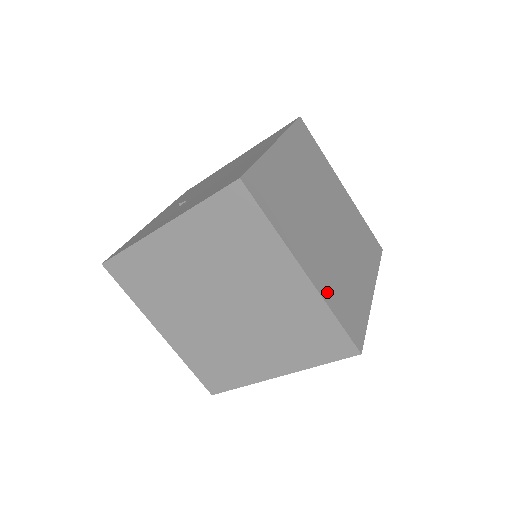
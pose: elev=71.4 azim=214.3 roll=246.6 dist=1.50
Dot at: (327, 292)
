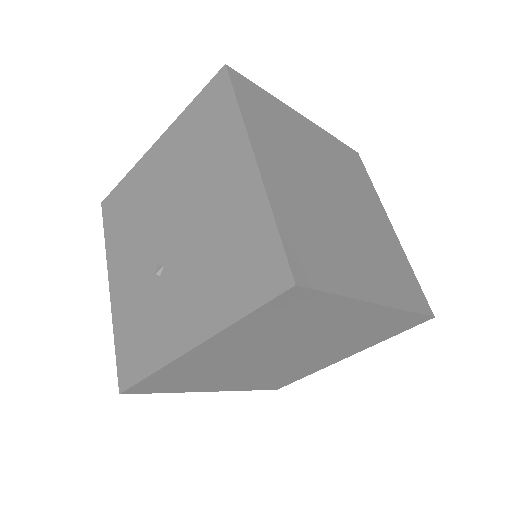
Dot at: (394, 295)
